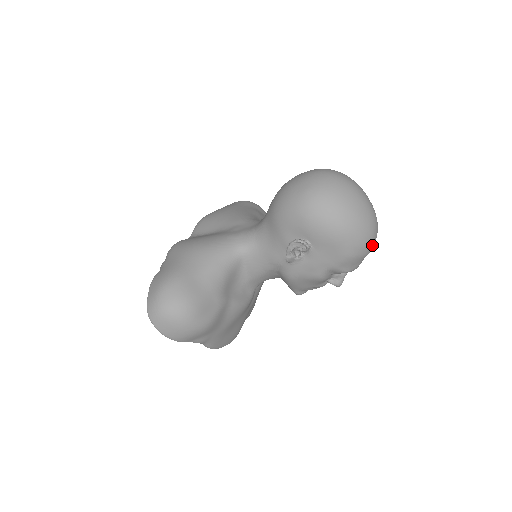
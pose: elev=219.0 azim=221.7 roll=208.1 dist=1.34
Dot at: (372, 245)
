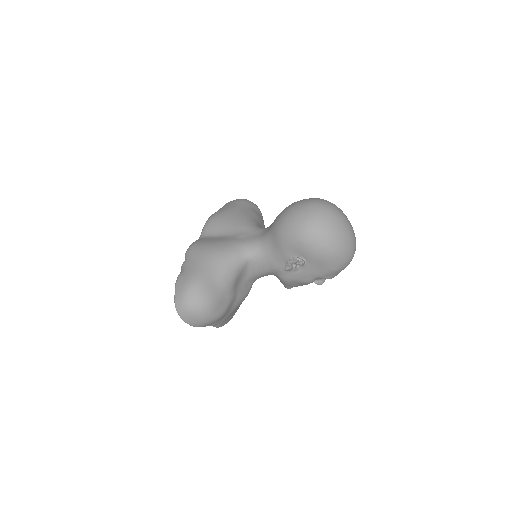
Dot at: occluded
